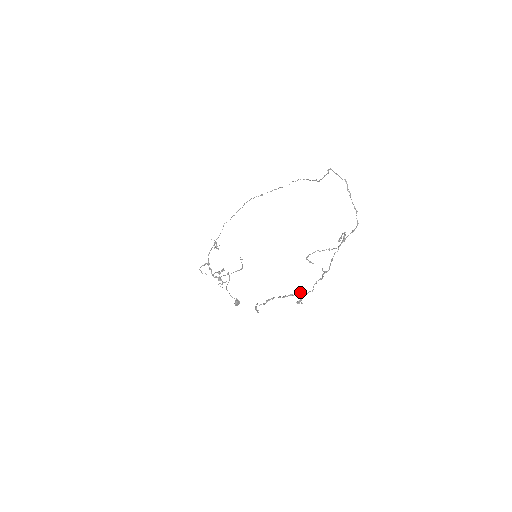
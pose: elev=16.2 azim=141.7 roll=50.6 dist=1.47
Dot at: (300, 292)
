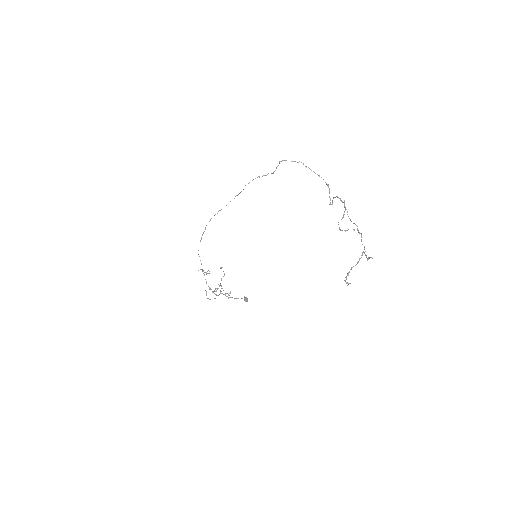
Dot at: occluded
